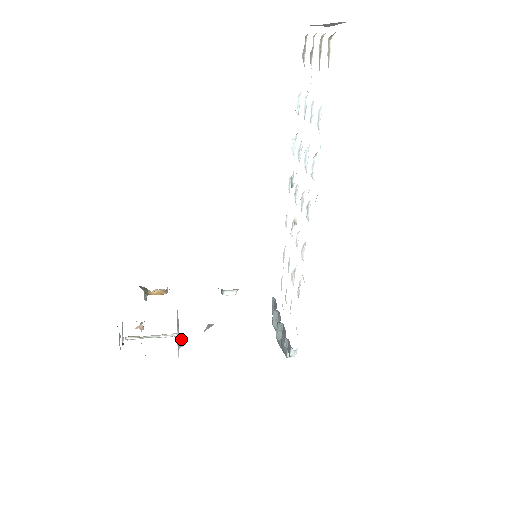
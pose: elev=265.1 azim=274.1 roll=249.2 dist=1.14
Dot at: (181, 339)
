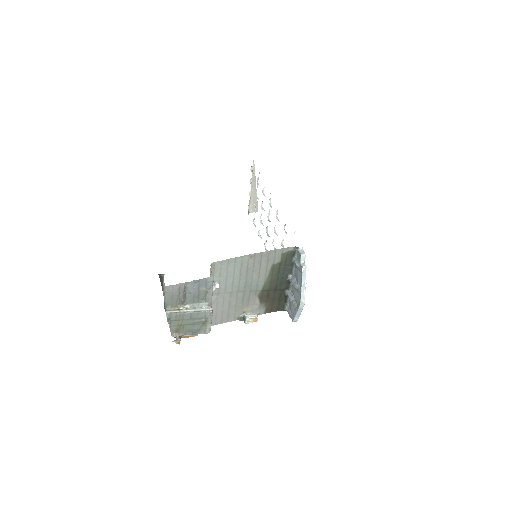
Dot at: (214, 282)
